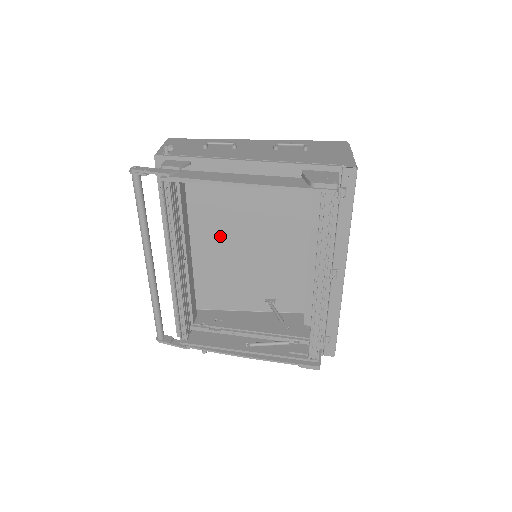
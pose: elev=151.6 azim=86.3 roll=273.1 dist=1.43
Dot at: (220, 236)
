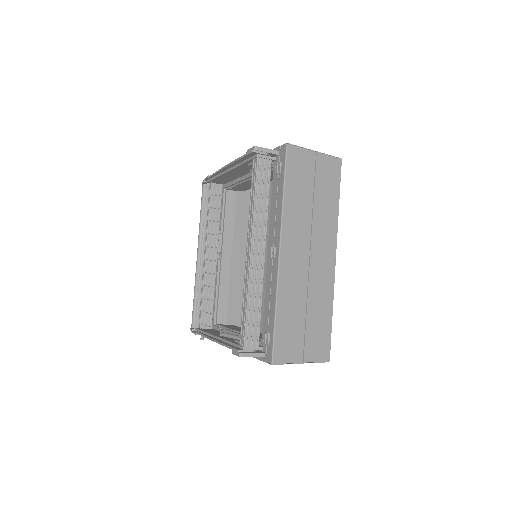
Dot at: (266, 261)
